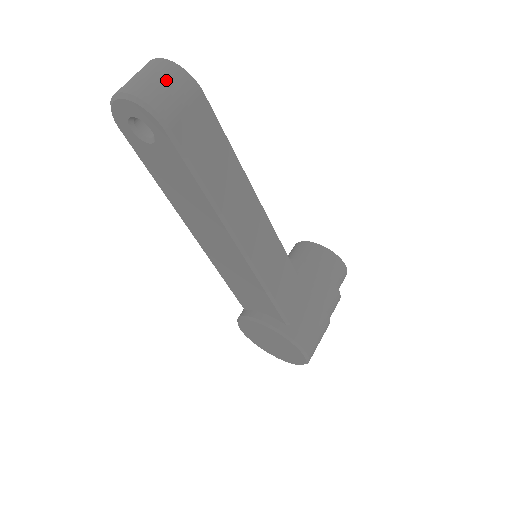
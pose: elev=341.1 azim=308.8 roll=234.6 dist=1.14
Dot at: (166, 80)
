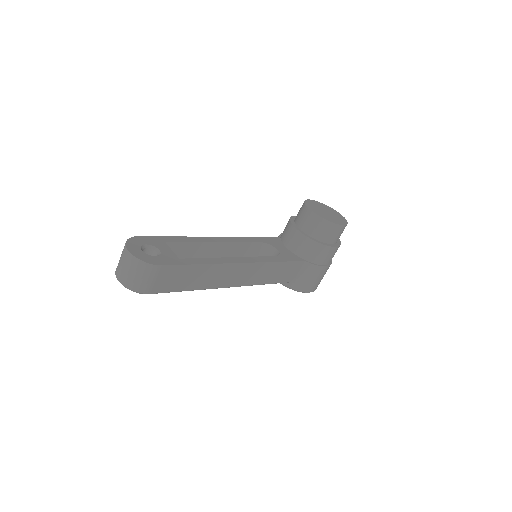
Dot at: (137, 273)
